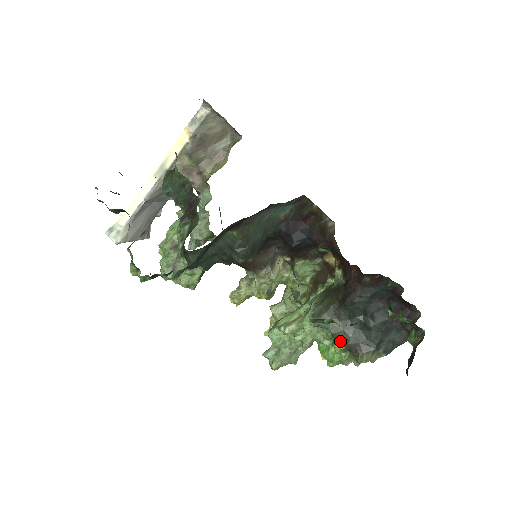
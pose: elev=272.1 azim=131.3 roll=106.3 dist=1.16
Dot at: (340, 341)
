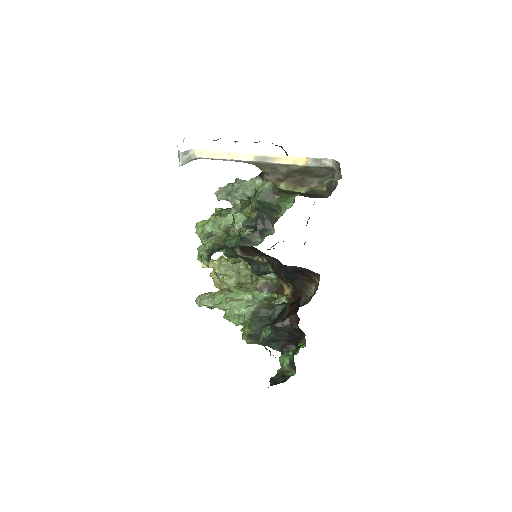
Dot at: (251, 332)
